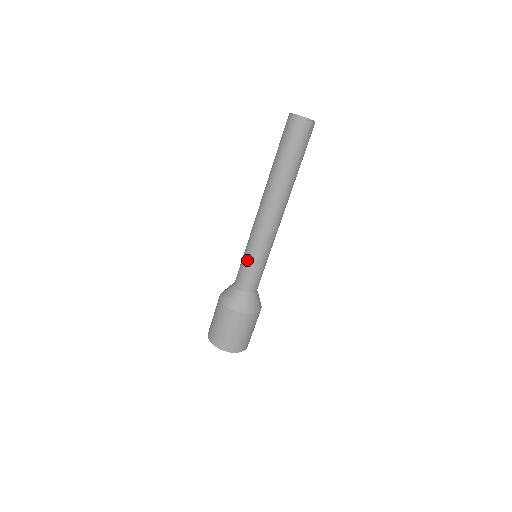
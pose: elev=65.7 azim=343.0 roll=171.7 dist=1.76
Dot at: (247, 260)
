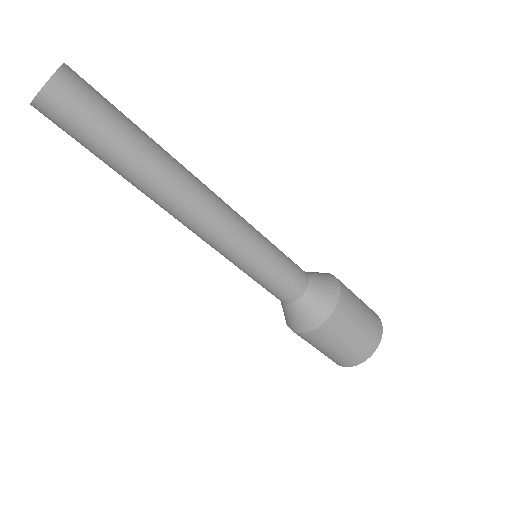
Dot at: occluded
